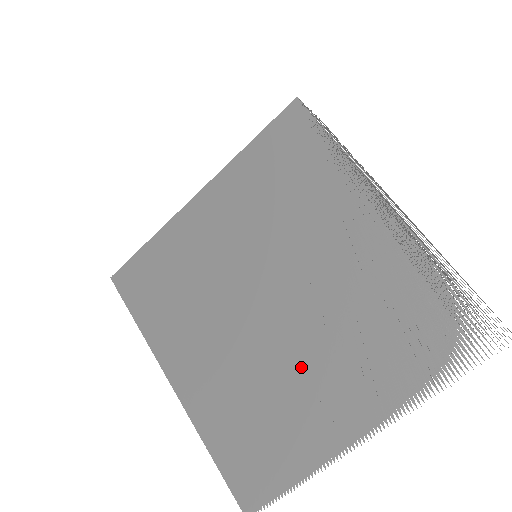
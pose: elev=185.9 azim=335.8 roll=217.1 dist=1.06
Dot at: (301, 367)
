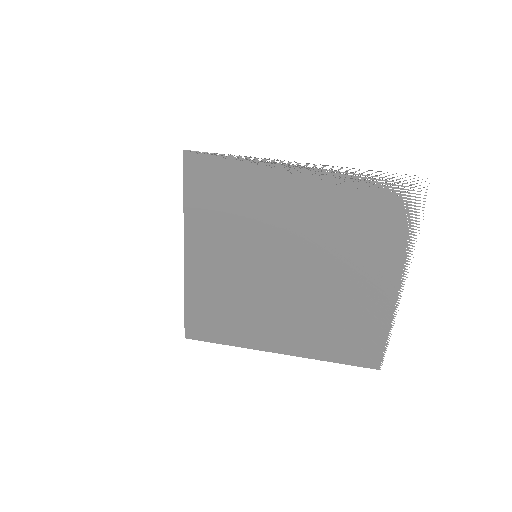
Dot at: (338, 286)
